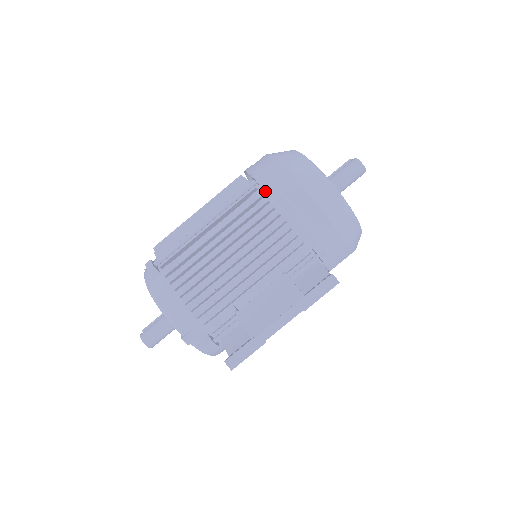
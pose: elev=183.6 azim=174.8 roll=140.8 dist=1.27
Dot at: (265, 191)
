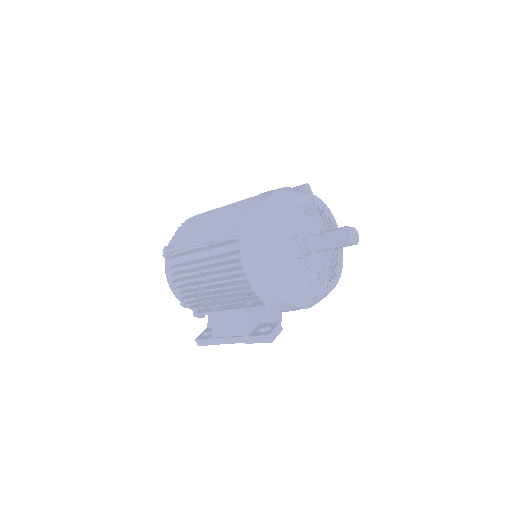
Dot at: occluded
